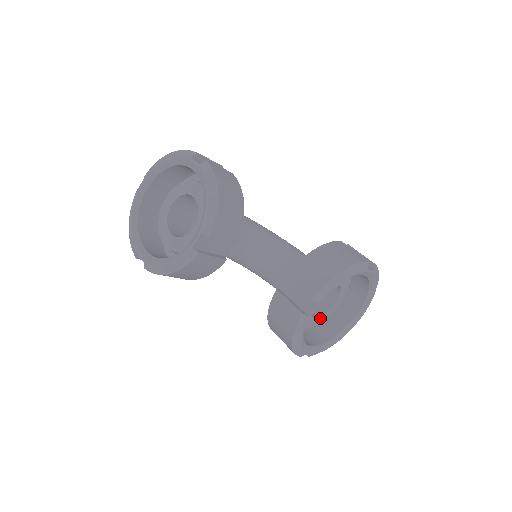
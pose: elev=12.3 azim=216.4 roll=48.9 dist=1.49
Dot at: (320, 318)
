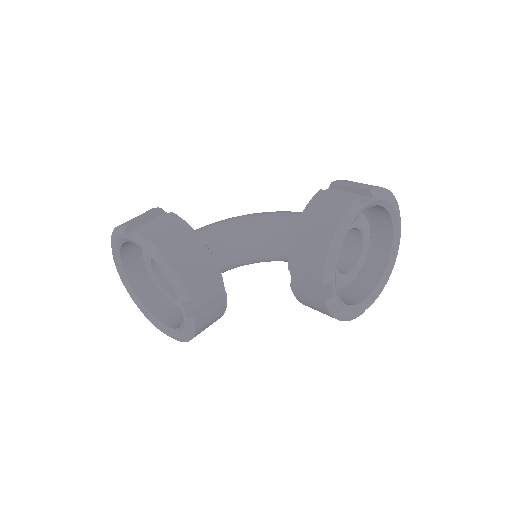
Dot at: (358, 263)
